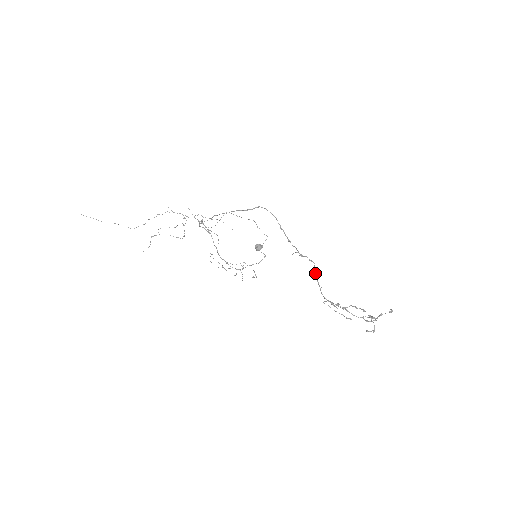
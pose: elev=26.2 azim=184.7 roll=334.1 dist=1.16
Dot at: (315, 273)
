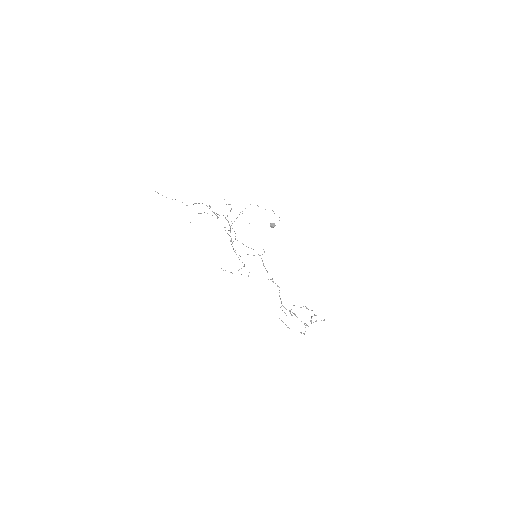
Dot at: occluded
